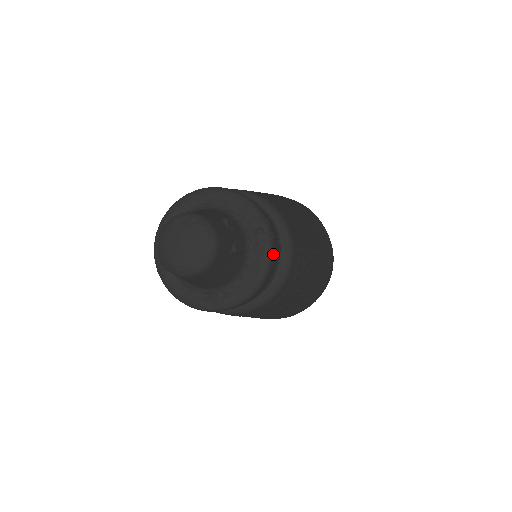
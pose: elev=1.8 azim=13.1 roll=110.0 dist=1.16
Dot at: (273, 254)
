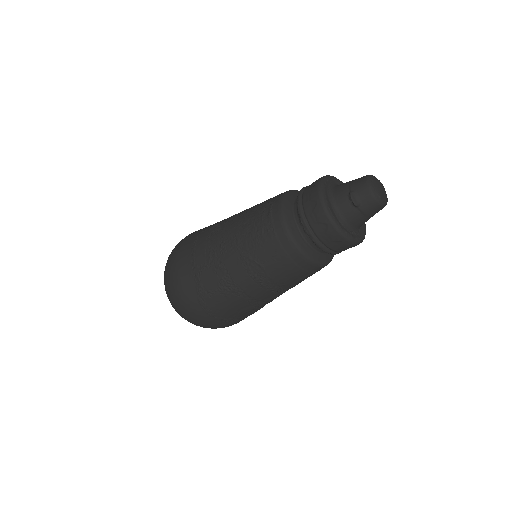
Dot at: occluded
